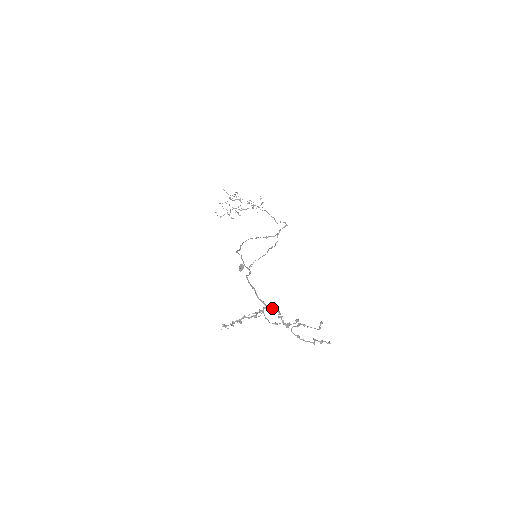
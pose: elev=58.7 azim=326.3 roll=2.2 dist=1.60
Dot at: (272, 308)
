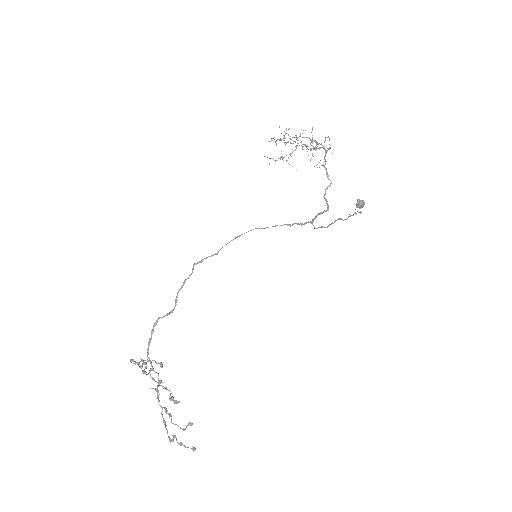
Dot at: (158, 374)
